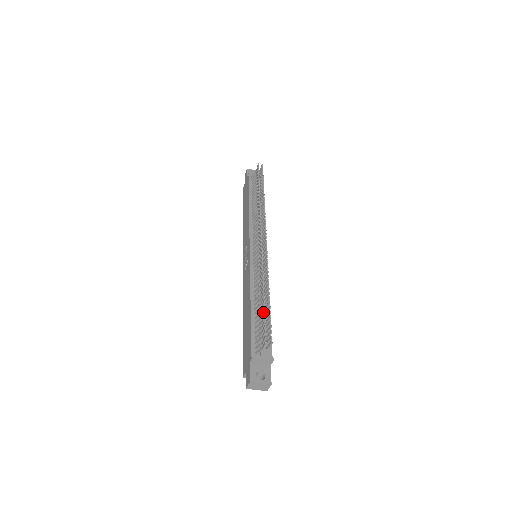
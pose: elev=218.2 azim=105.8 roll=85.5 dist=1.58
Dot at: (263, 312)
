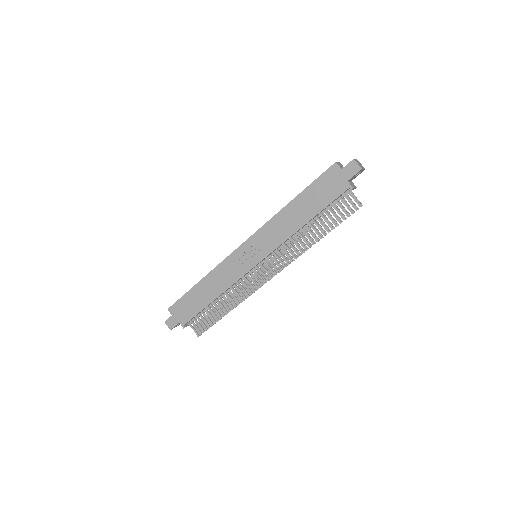
Dot at: (214, 321)
